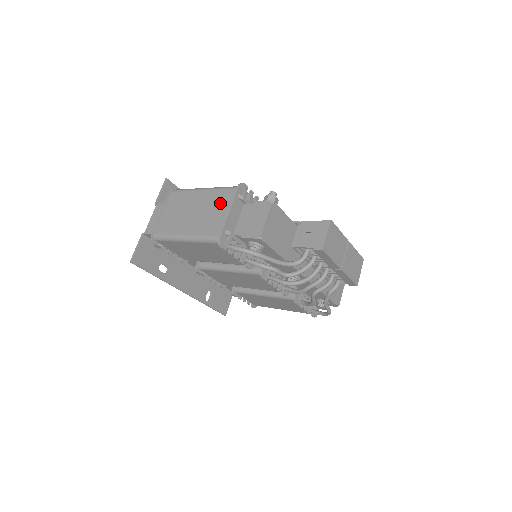
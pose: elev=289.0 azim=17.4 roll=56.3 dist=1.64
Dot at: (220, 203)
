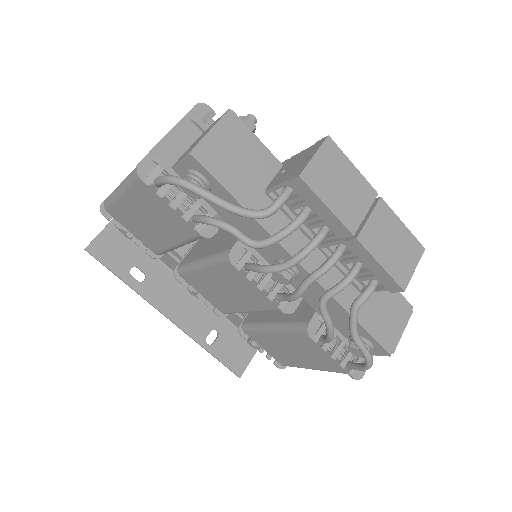
Dot at: occluded
